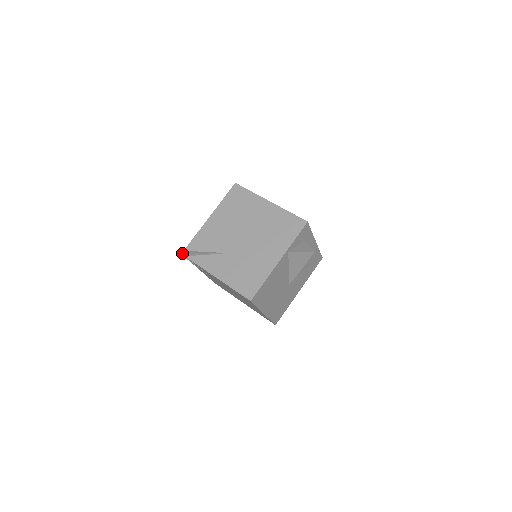
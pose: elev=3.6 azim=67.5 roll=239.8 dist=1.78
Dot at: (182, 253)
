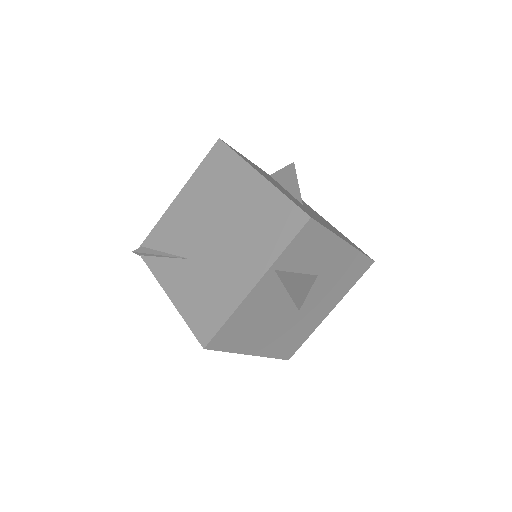
Dot at: (135, 250)
